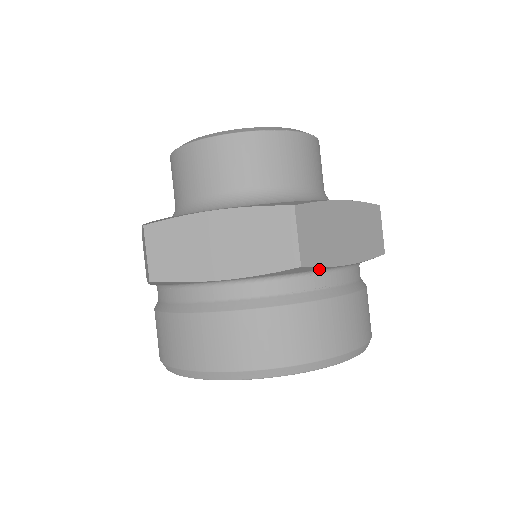
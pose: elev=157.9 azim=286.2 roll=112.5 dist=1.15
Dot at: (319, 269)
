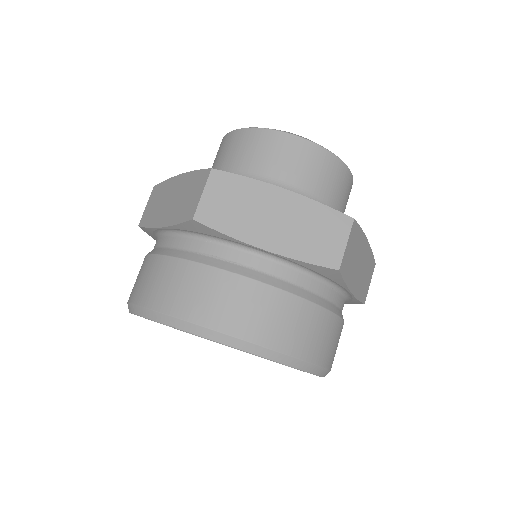
Dot at: (225, 238)
